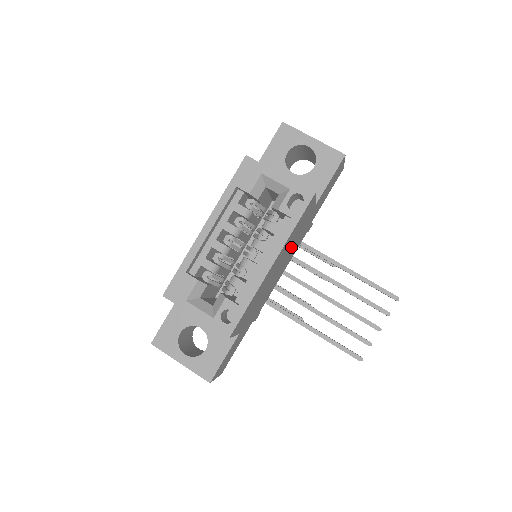
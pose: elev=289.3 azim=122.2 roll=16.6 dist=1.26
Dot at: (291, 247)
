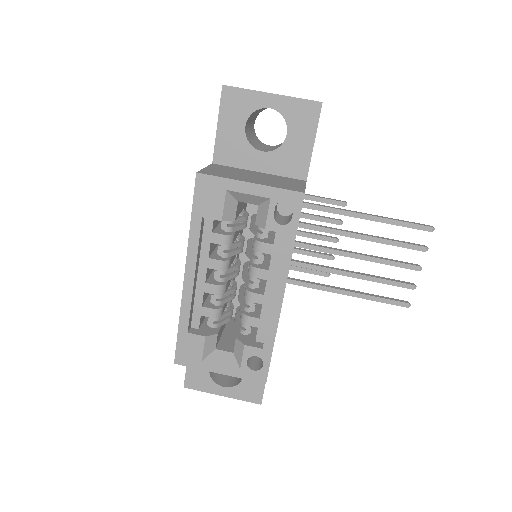
Dot at: occluded
